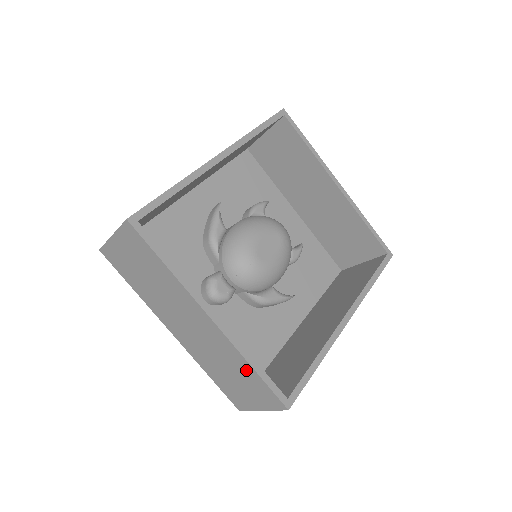
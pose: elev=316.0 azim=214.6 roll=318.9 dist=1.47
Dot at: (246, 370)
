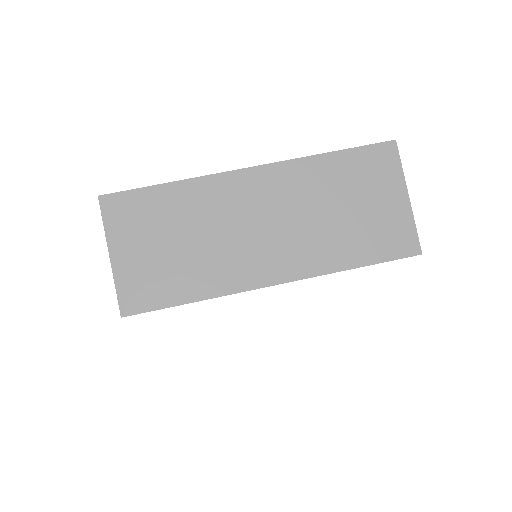
Dot at: (333, 169)
